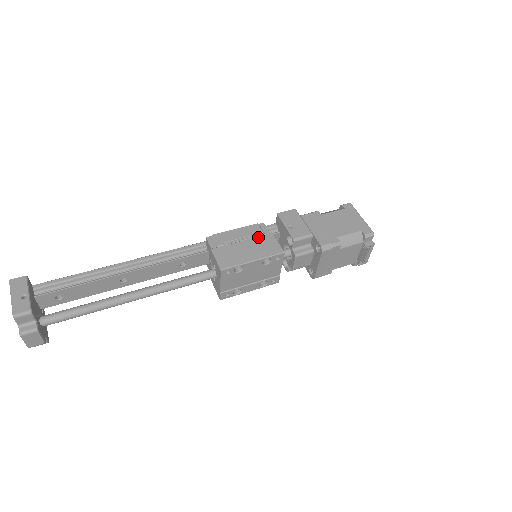
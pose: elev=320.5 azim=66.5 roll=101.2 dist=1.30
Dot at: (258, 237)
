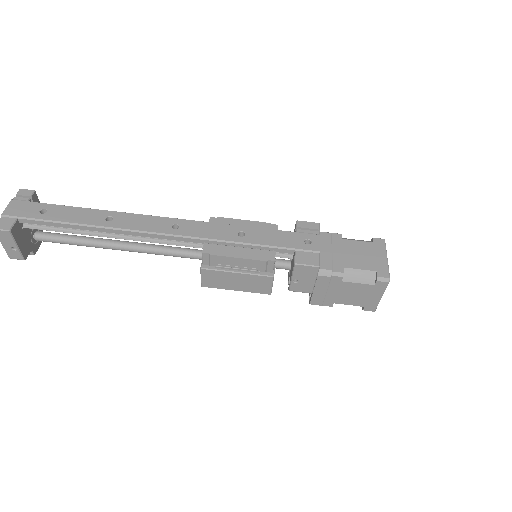
Dot at: (255, 276)
